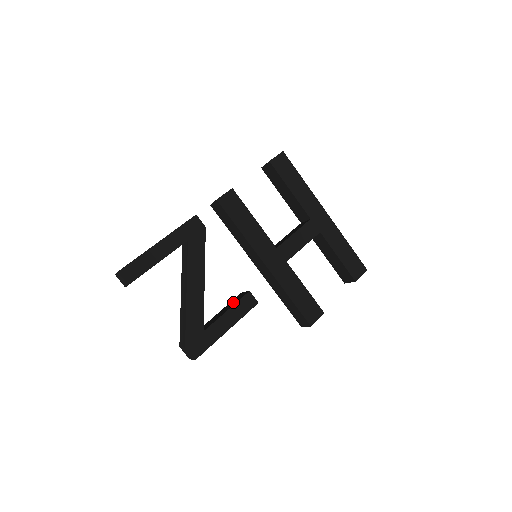
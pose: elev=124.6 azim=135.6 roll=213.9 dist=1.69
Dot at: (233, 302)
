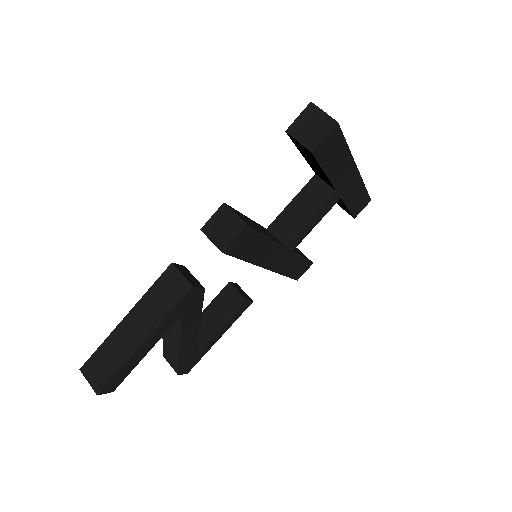
Dot at: (224, 308)
